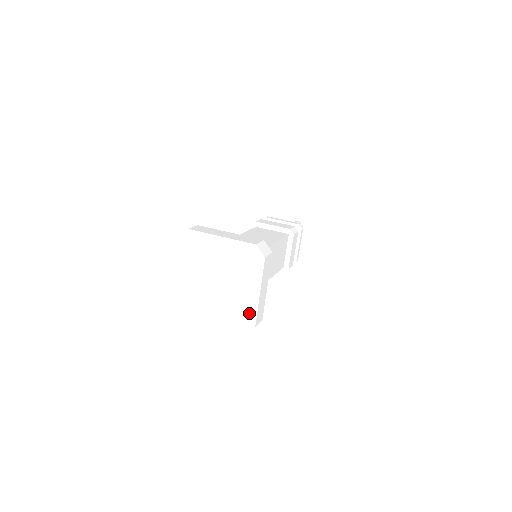
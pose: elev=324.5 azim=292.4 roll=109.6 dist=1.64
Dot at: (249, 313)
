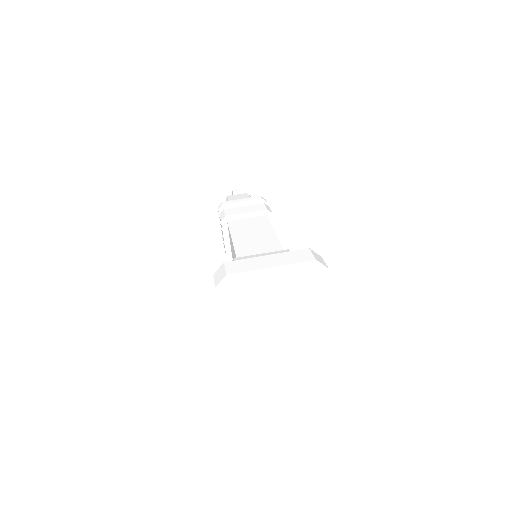
Dot at: (321, 329)
